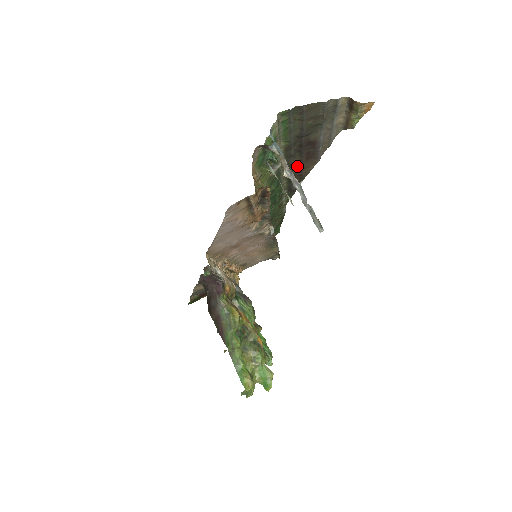
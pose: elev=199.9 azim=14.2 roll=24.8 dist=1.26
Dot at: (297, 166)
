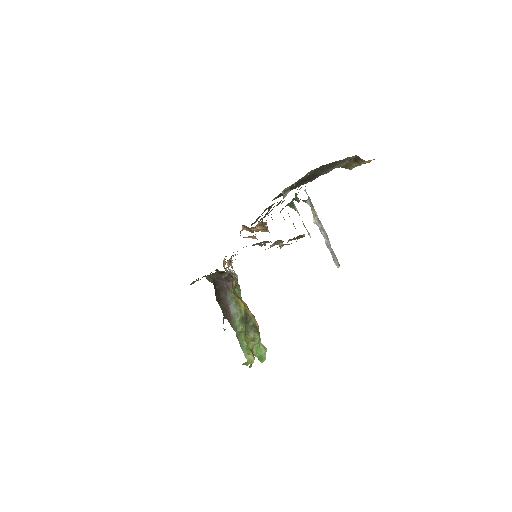
Dot at: (295, 185)
